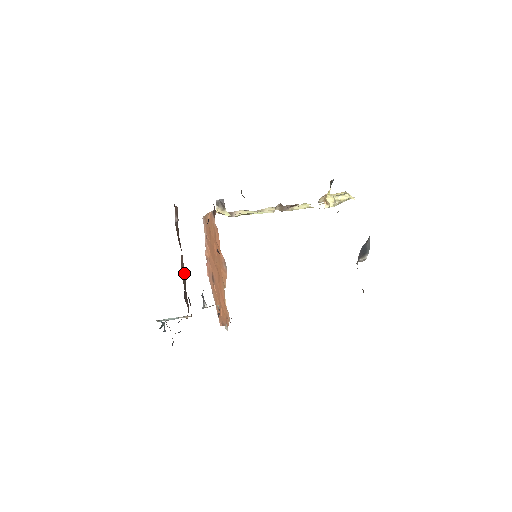
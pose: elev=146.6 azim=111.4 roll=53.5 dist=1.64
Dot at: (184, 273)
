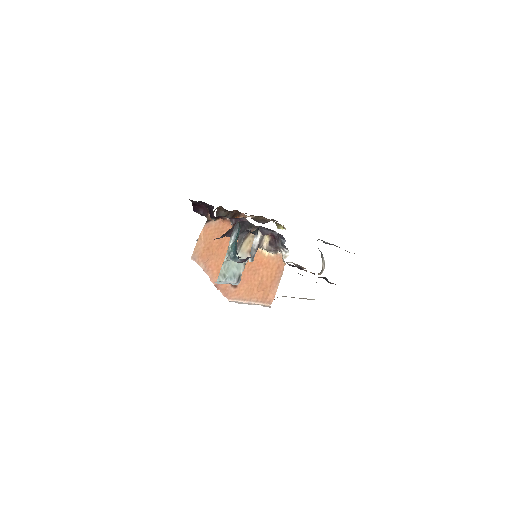
Dot at: occluded
